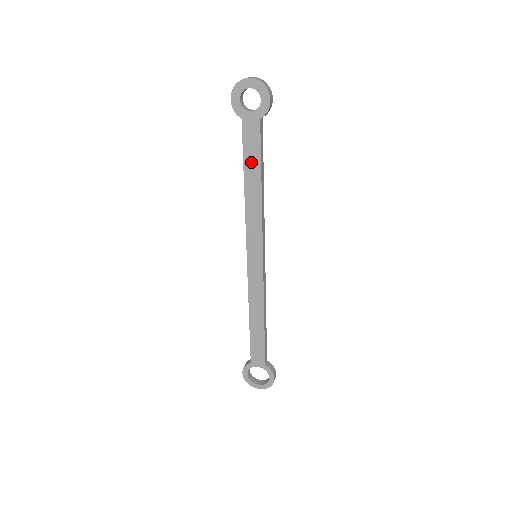
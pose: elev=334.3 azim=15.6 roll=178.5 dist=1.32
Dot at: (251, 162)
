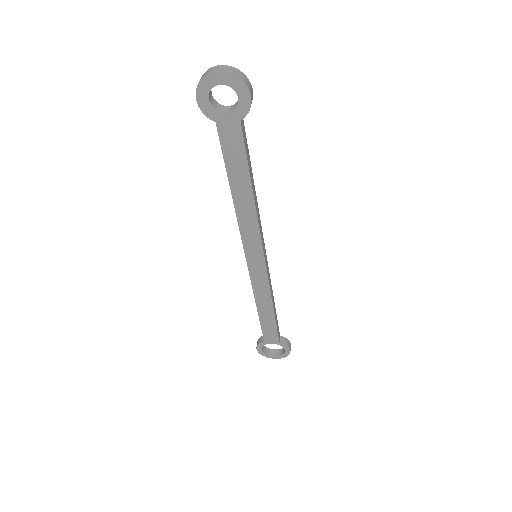
Dot at: (236, 169)
